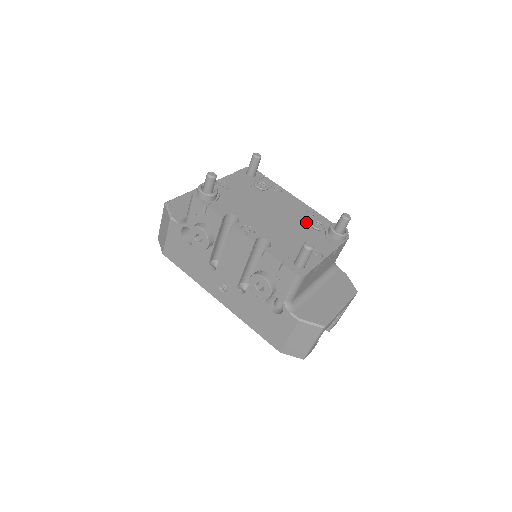
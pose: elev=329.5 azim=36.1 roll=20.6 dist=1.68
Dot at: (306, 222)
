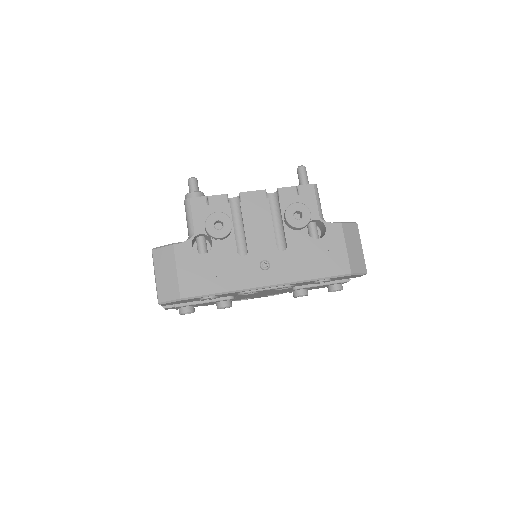
Dot at: occluded
